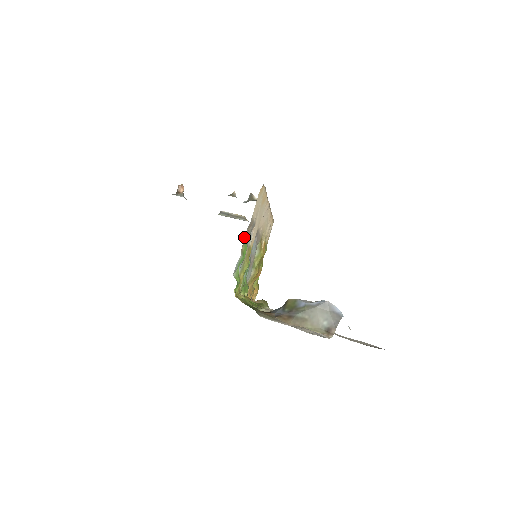
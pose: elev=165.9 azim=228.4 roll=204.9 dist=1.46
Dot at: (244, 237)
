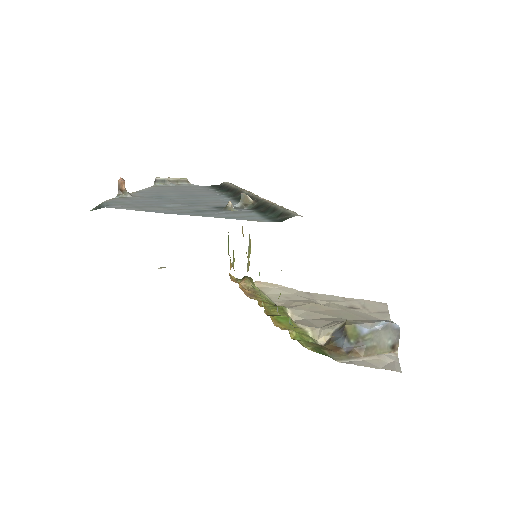
Dot at: occluded
